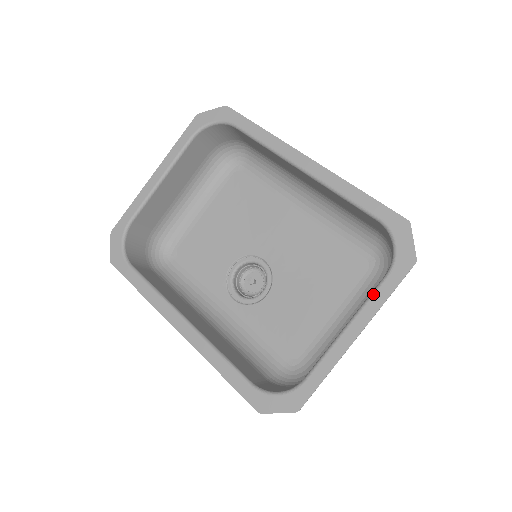
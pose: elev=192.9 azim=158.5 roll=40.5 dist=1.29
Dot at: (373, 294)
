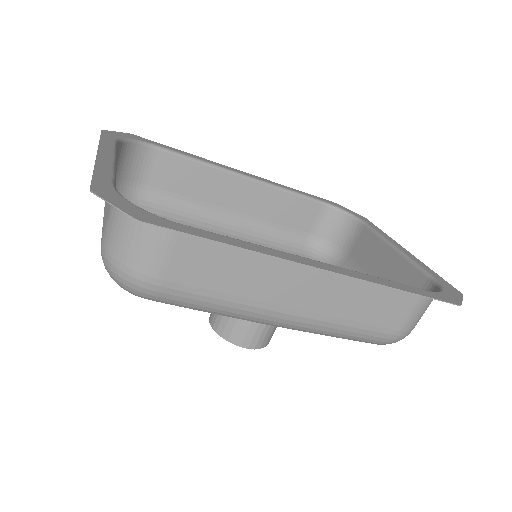
Dot at: (376, 230)
